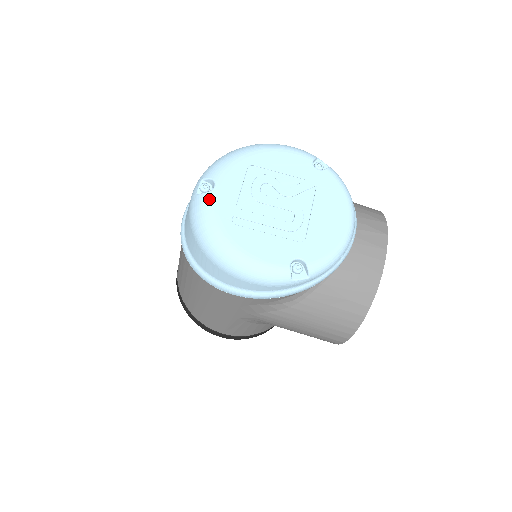
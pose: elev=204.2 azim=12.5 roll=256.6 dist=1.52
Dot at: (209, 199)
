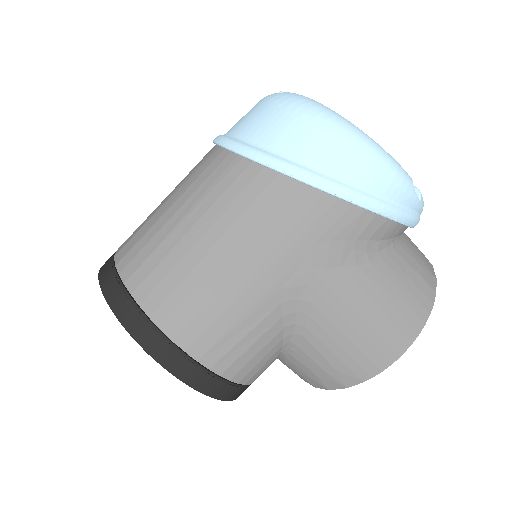
Dot at: occluded
